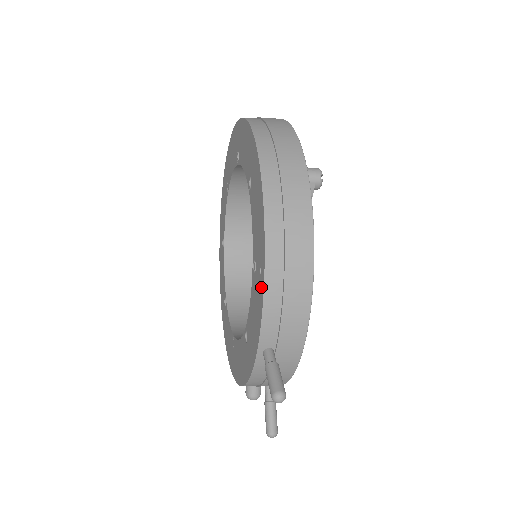
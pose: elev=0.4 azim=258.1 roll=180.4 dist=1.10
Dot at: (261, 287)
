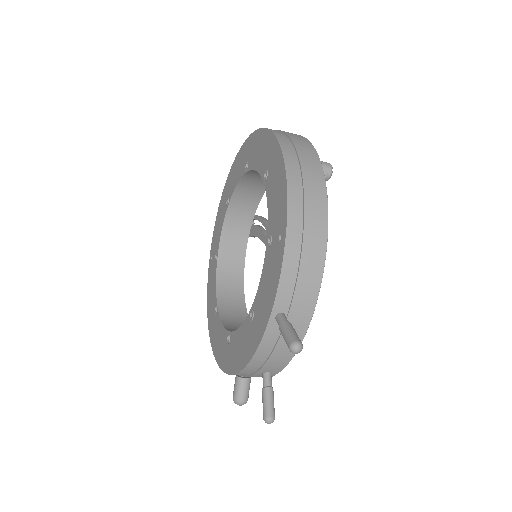
Dot at: (280, 251)
